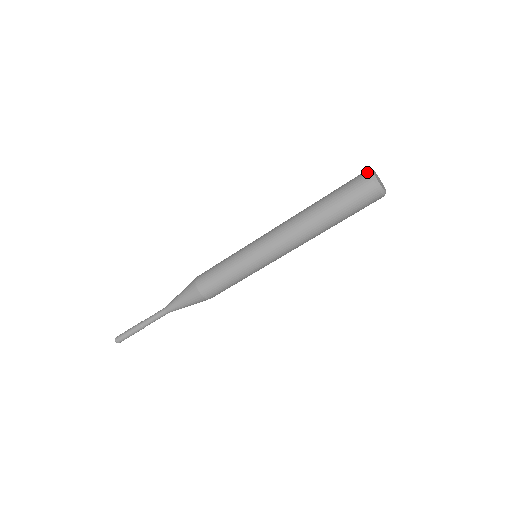
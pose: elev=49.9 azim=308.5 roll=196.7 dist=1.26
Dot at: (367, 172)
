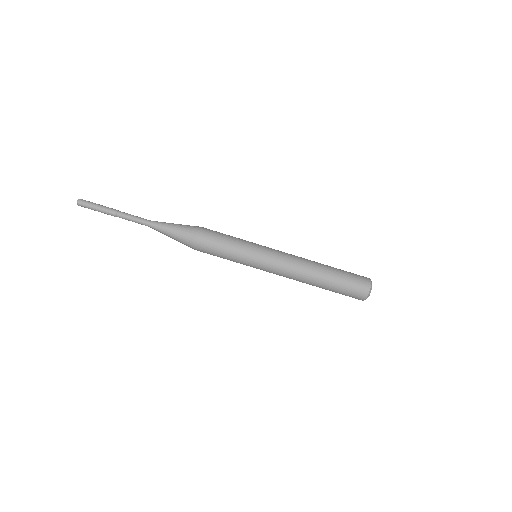
Dot at: (370, 285)
